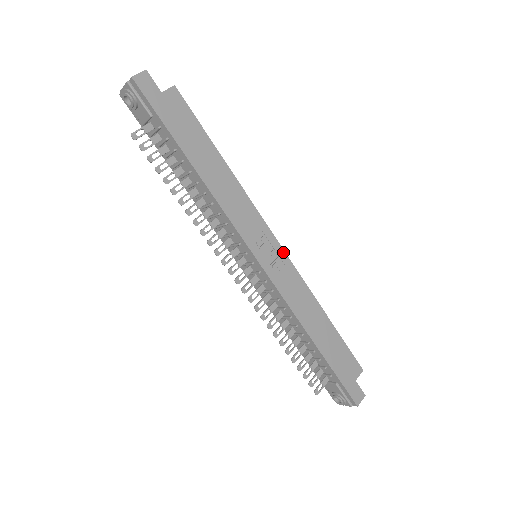
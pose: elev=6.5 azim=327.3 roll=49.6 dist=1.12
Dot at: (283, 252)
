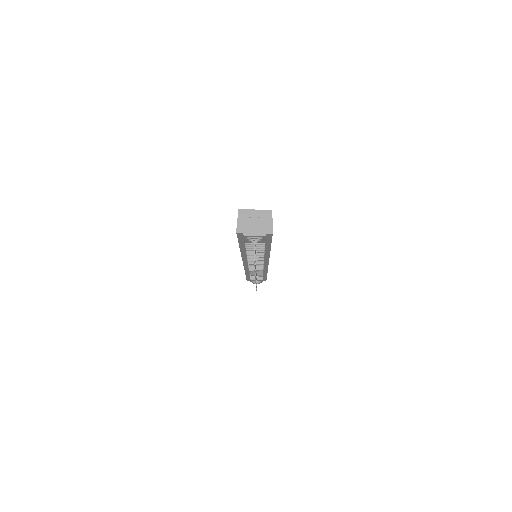
Dot at: occluded
